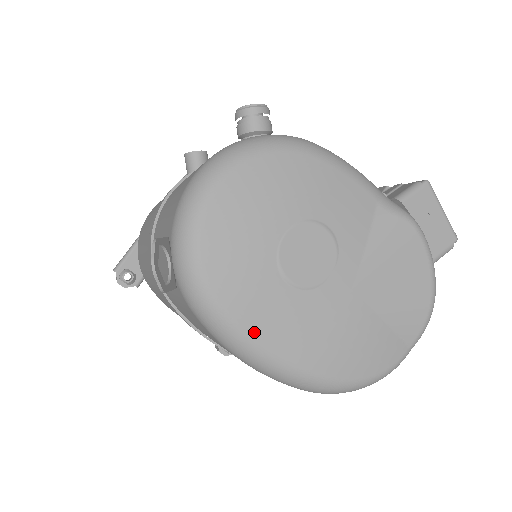
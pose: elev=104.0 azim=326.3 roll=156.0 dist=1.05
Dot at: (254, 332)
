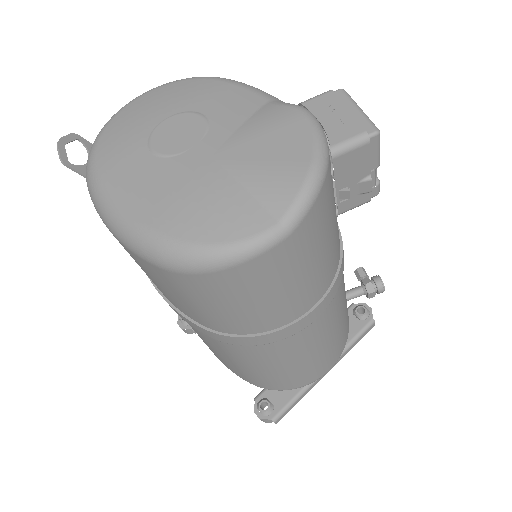
Dot at: (113, 191)
